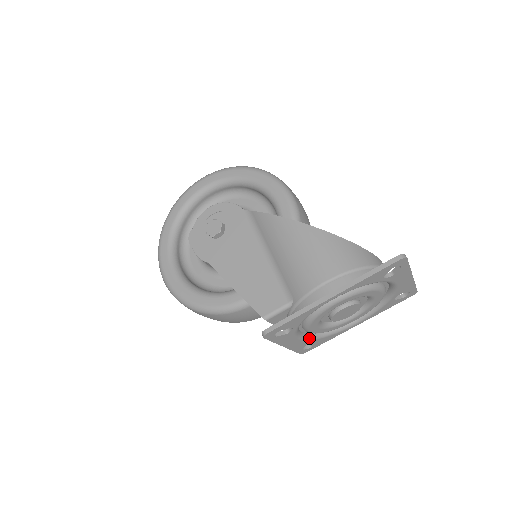
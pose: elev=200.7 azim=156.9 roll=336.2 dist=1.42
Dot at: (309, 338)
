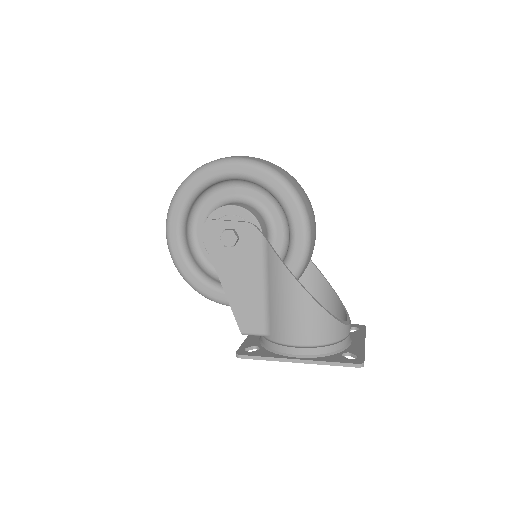
Dot at: occluded
